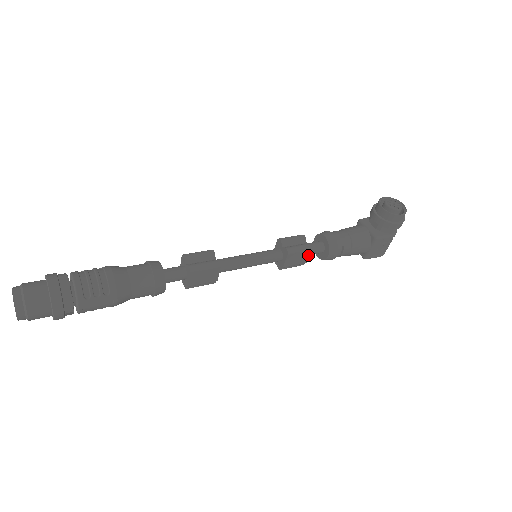
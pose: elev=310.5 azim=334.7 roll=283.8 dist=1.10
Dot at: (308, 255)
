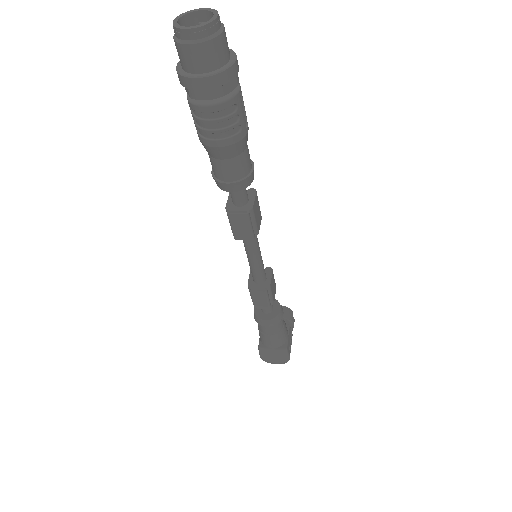
Dot at: (275, 292)
